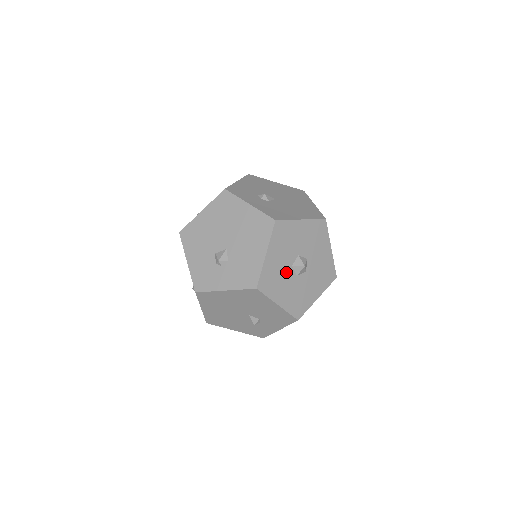
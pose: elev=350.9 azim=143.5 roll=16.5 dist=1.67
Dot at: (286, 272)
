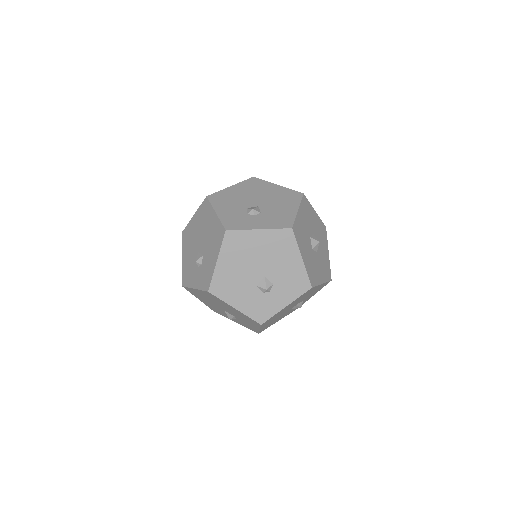
Dot at: (307, 238)
